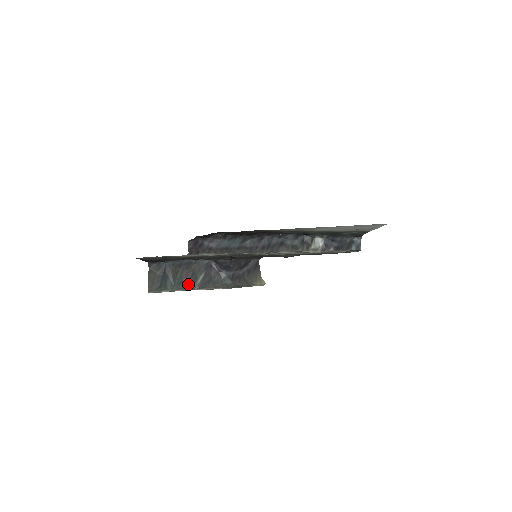
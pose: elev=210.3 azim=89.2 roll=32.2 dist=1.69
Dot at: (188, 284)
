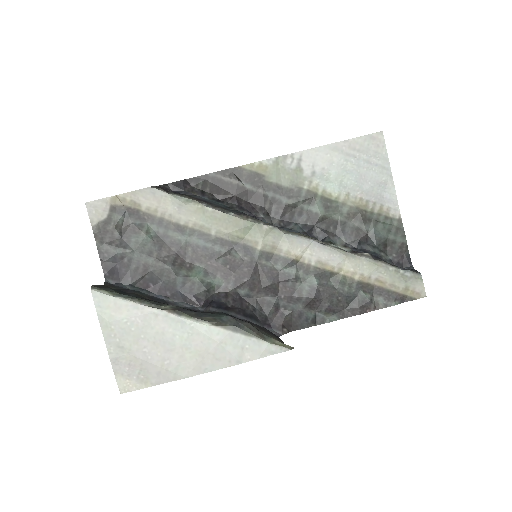
Dot at: (156, 302)
